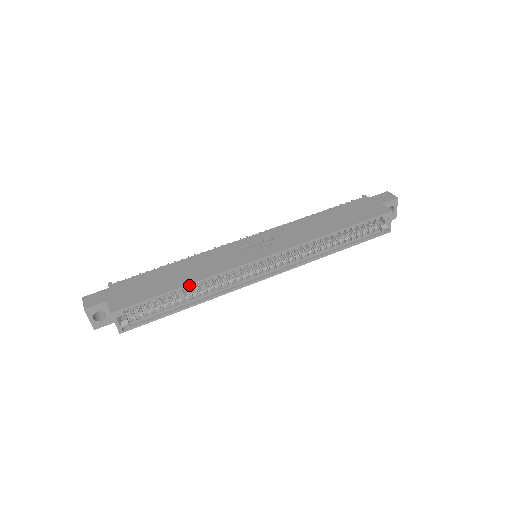
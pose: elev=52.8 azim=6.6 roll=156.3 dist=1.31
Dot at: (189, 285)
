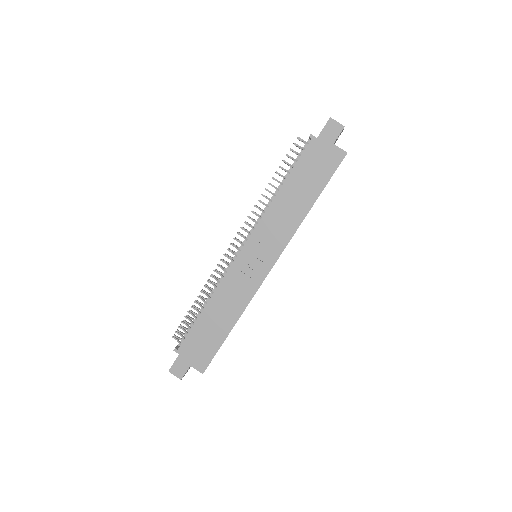
Dot at: occluded
